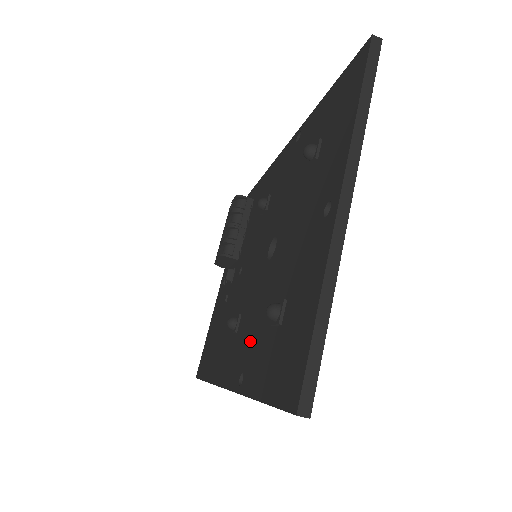
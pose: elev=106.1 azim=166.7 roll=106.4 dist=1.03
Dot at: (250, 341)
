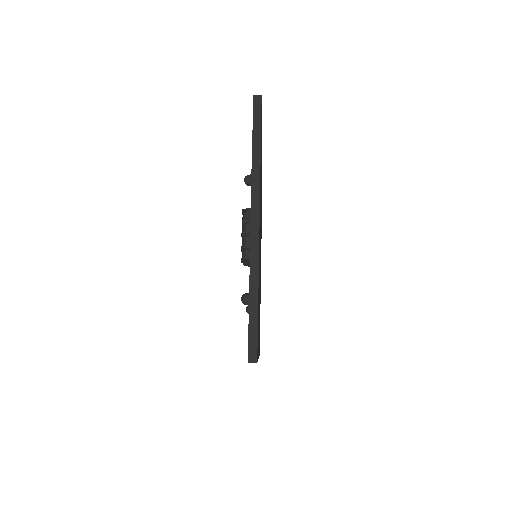
Dot at: occluded
